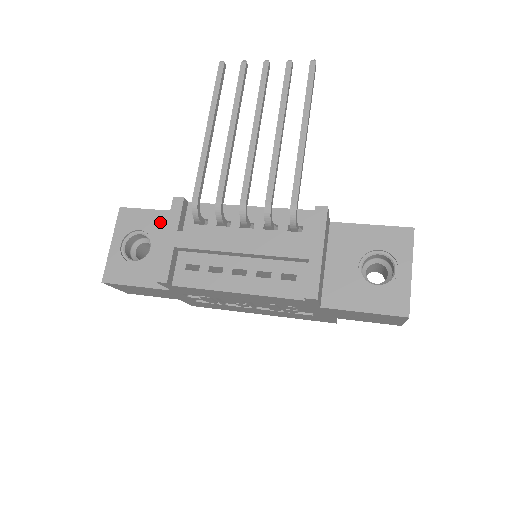
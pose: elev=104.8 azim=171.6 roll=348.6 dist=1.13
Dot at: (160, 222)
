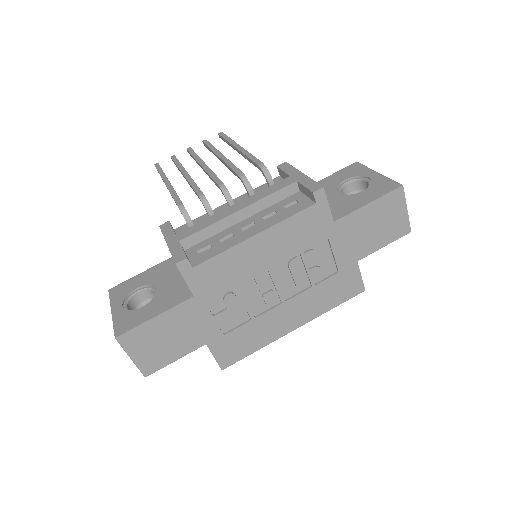
Dot at: (154, 273)
